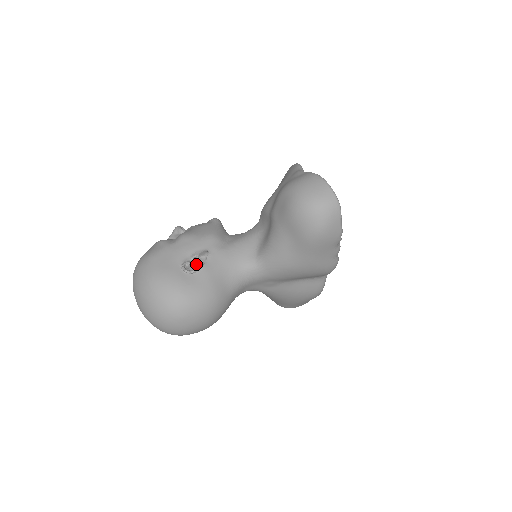
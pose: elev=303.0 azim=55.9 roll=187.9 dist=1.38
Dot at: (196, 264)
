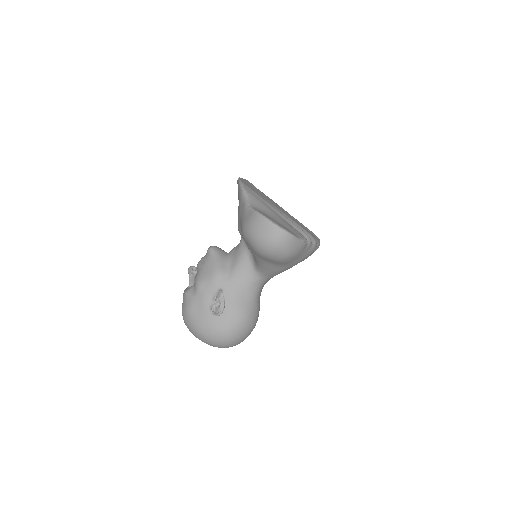
Dot at: (219, 303)
